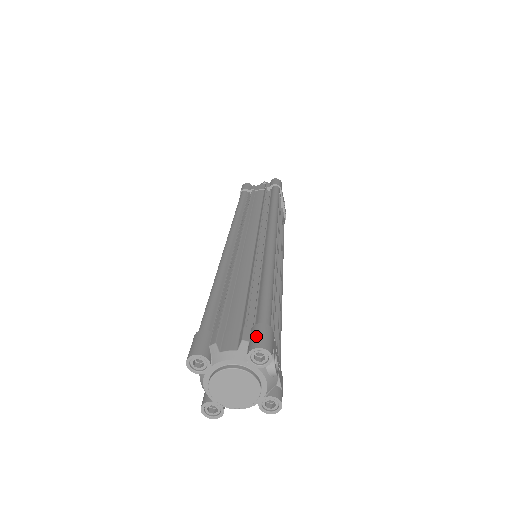
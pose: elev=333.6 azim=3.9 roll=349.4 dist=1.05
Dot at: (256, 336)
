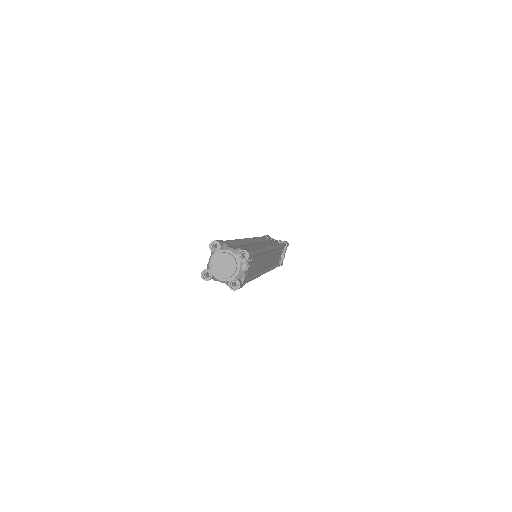
Dot at: (246, 249)
